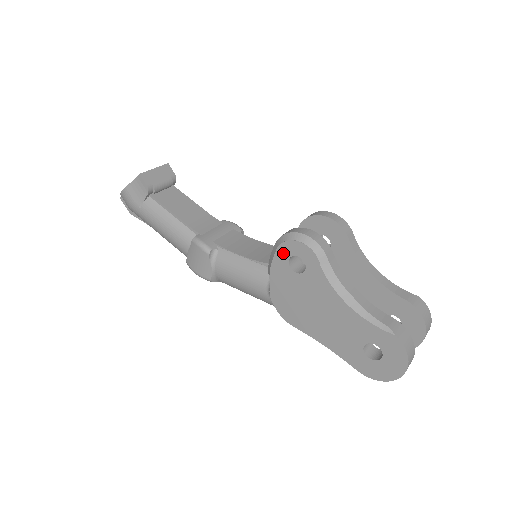
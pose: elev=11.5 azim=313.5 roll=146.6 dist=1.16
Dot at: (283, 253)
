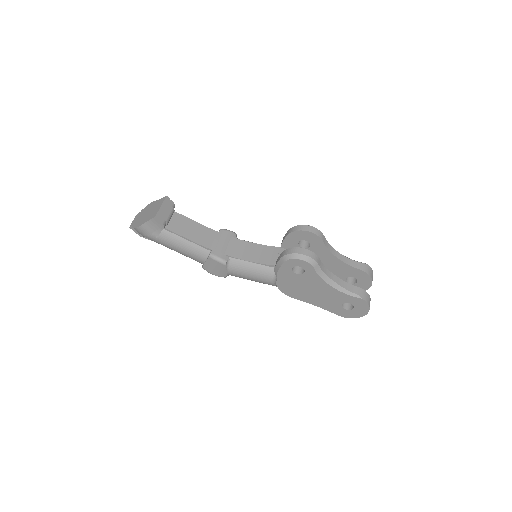
Dot at: (288, 265)
